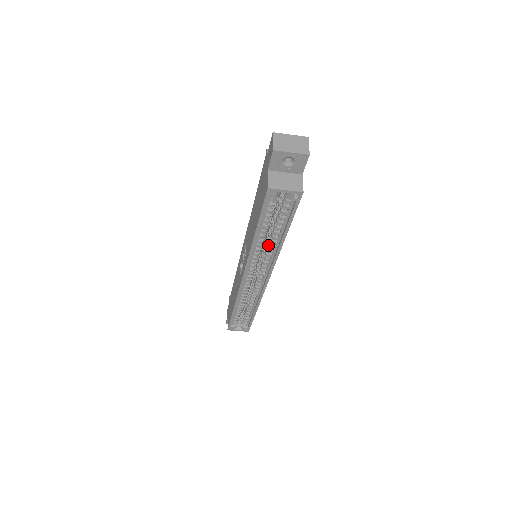
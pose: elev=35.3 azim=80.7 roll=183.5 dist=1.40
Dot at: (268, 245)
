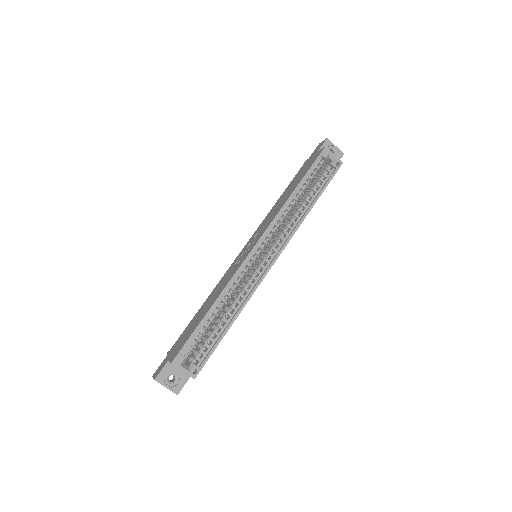
Dot at: (293, 215)
